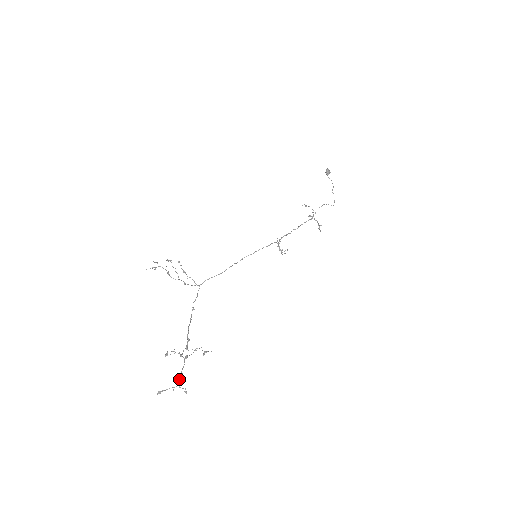
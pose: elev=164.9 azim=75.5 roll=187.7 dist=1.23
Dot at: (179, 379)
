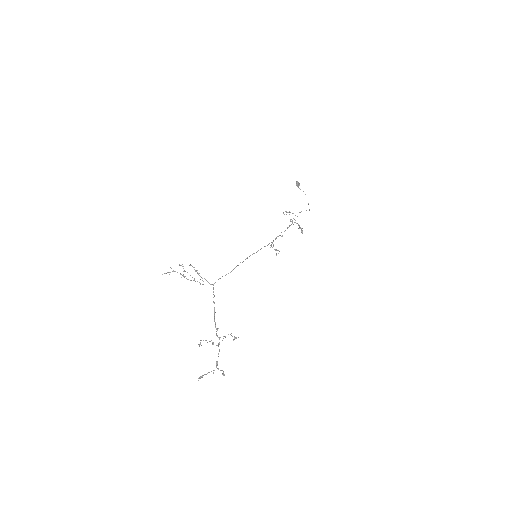
Dot at: (217, 363)
